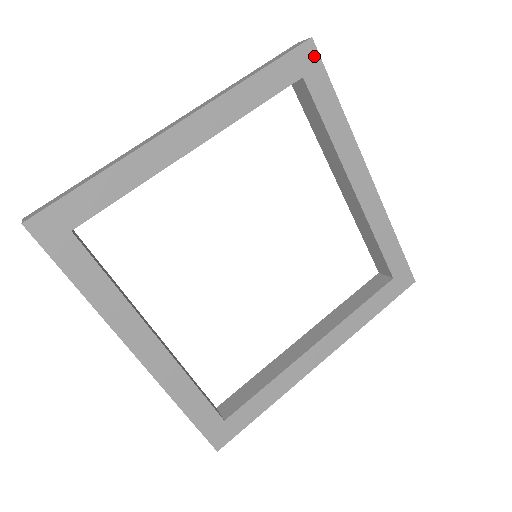
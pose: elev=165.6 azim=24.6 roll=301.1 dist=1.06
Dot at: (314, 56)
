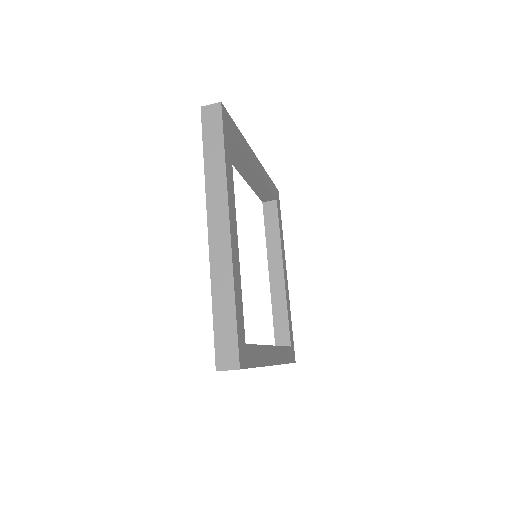
Dot at: occluded
